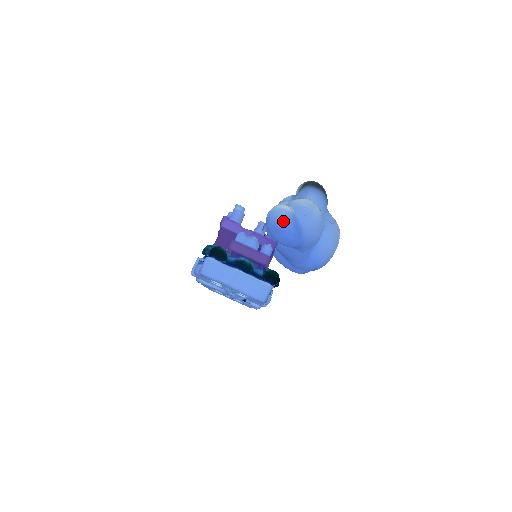
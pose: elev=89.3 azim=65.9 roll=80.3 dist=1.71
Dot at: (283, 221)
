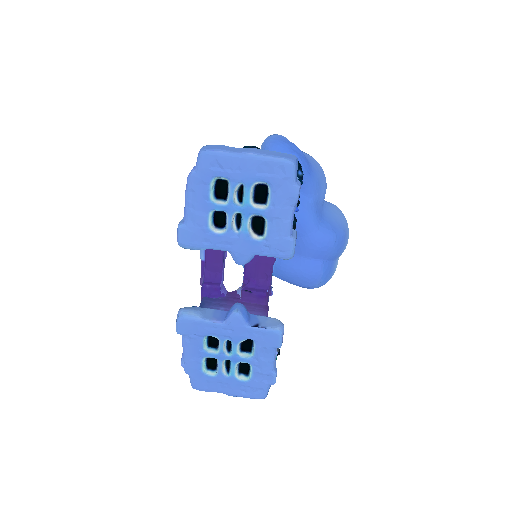
Dot at: (281, 138)
